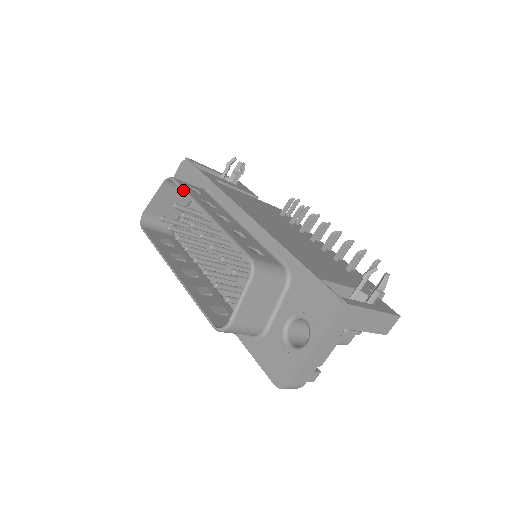
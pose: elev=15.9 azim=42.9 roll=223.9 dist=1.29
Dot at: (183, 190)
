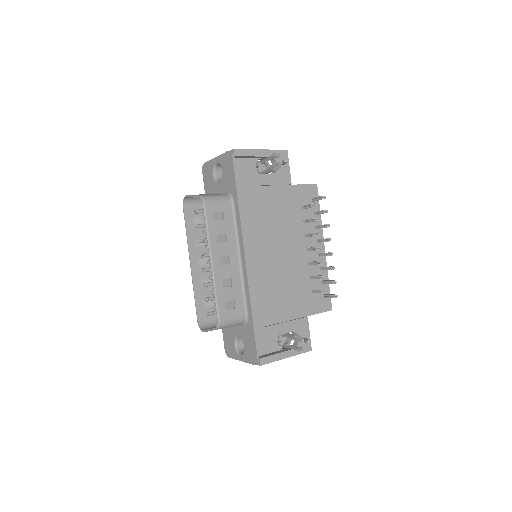
Dot at: (206, 226)
